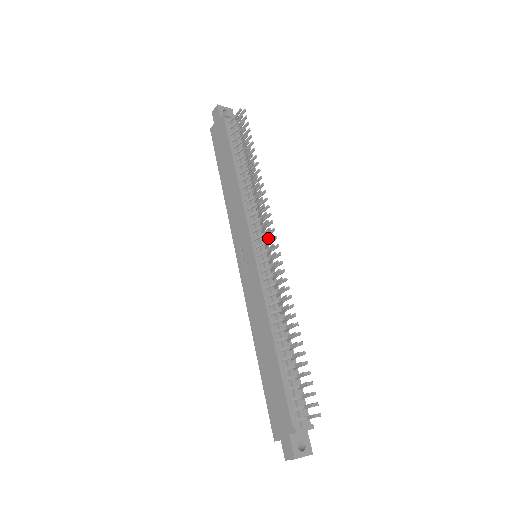
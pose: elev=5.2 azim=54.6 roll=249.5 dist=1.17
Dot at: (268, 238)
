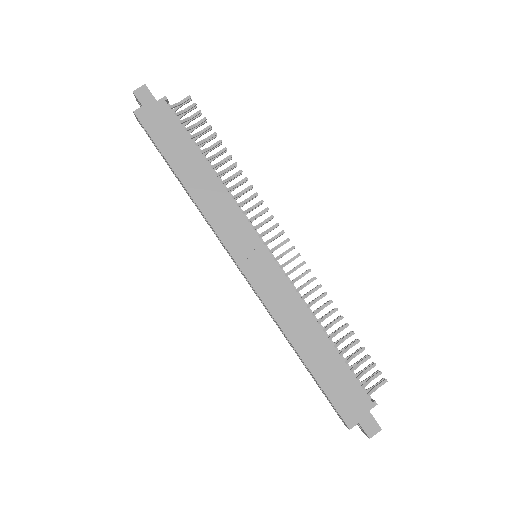
Dot at: (278, 233)
